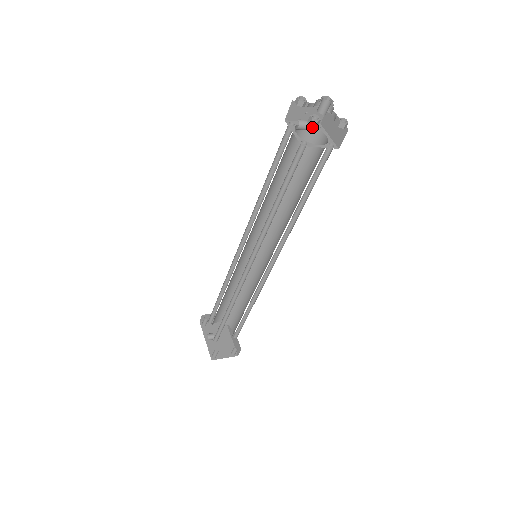
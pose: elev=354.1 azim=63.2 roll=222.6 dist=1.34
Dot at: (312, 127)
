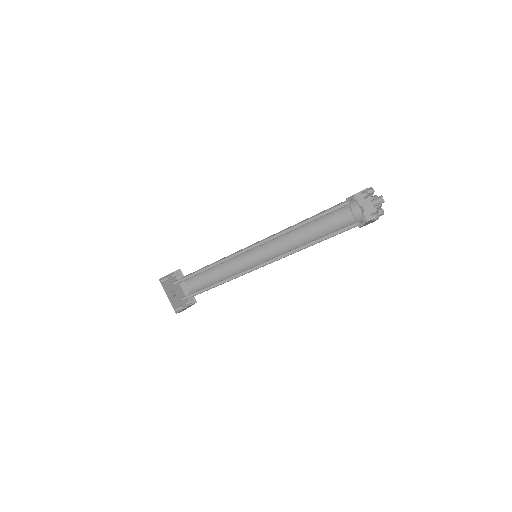
Dot at: (353, 200)
